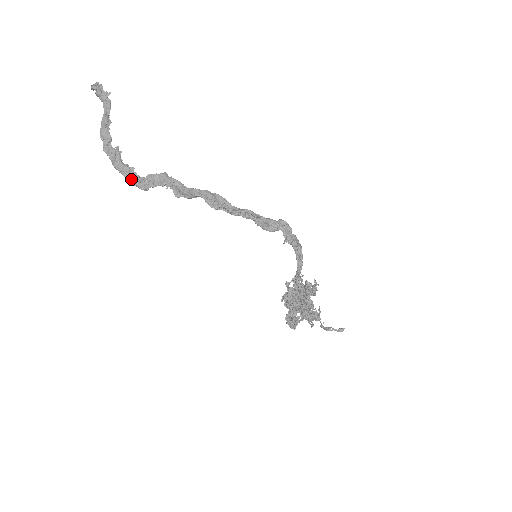
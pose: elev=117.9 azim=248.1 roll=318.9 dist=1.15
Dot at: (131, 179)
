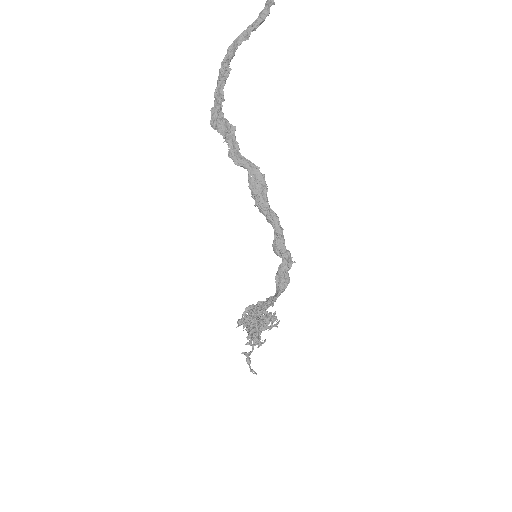
Dot at: (213, 109)
